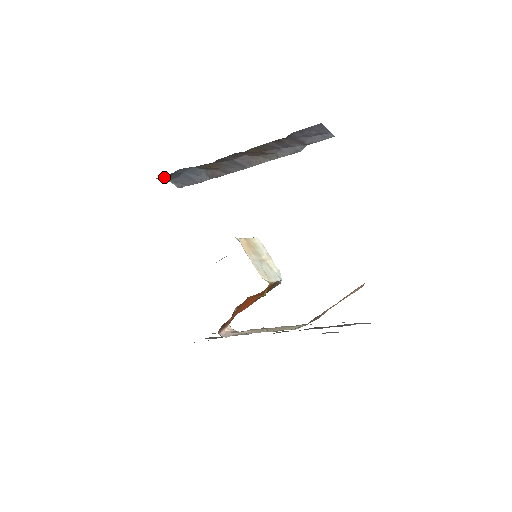
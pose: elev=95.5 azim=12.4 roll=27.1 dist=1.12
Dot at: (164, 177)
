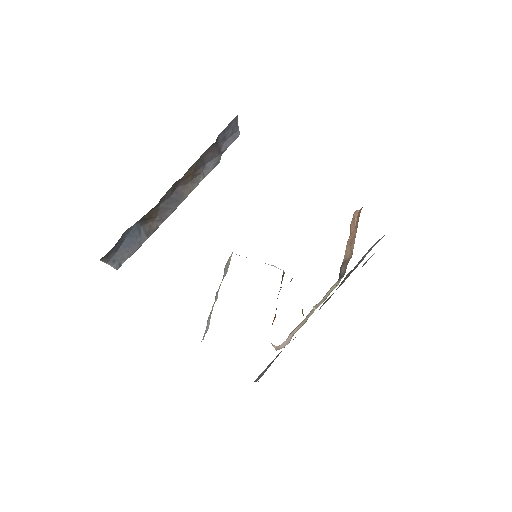
Dot at: (108, 254)
